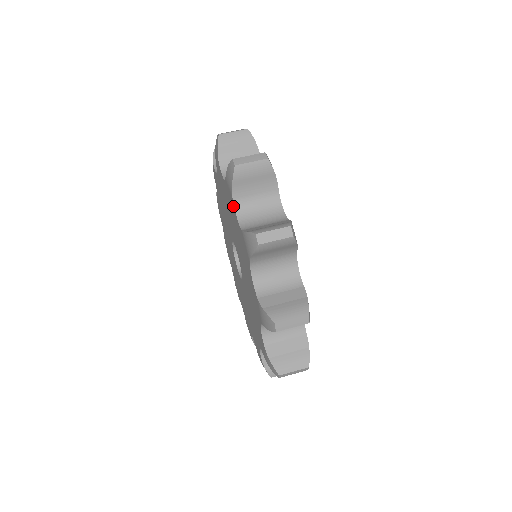
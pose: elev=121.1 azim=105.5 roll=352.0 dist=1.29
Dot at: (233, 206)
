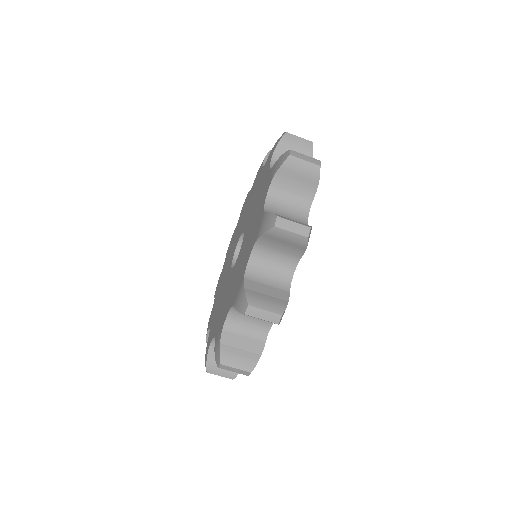
Dot at: (216, 334)
